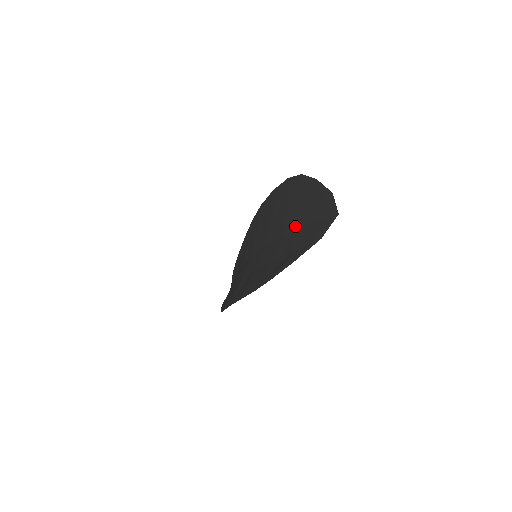
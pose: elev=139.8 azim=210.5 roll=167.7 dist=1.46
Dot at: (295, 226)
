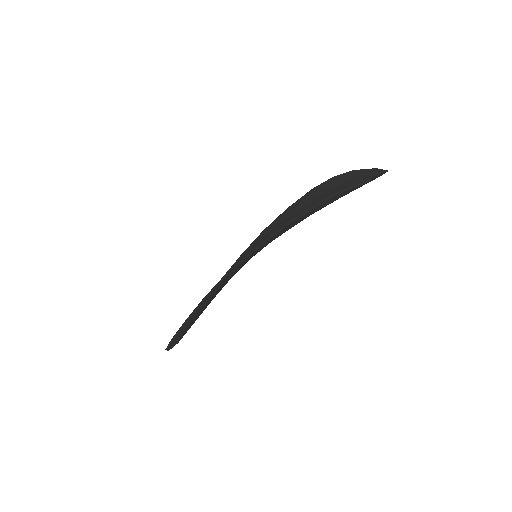
Dot at: occluded
